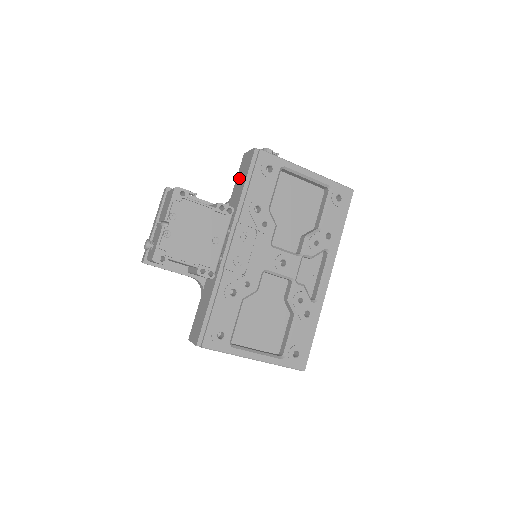
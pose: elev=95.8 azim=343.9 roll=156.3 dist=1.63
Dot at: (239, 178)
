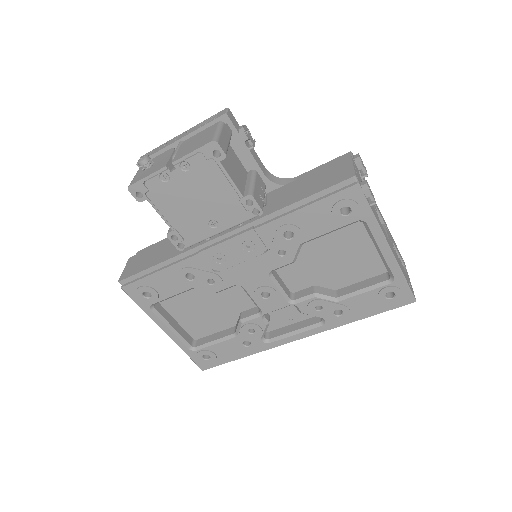
Dot at: (312, 178)
